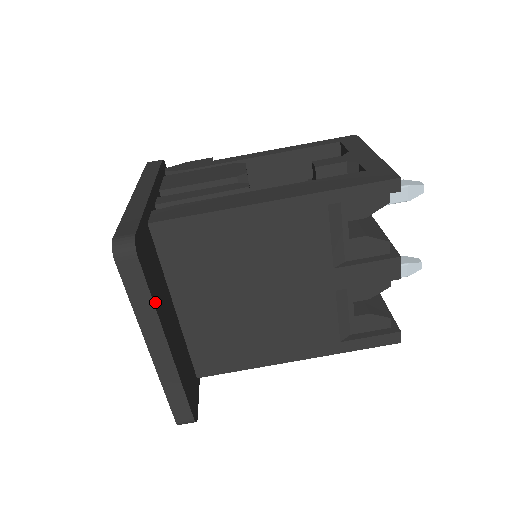
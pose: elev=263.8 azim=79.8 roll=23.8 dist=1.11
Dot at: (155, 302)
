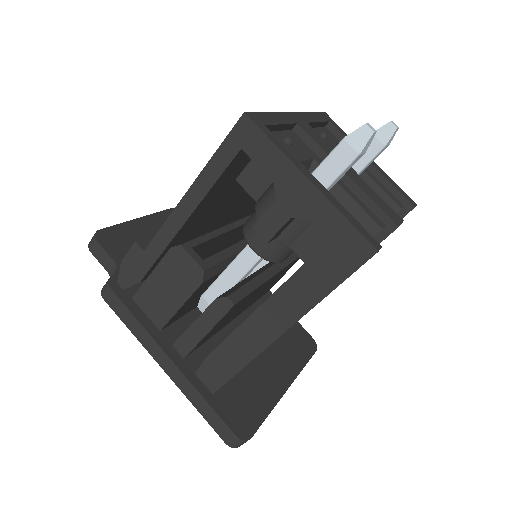
Dot at: (269, 407)
